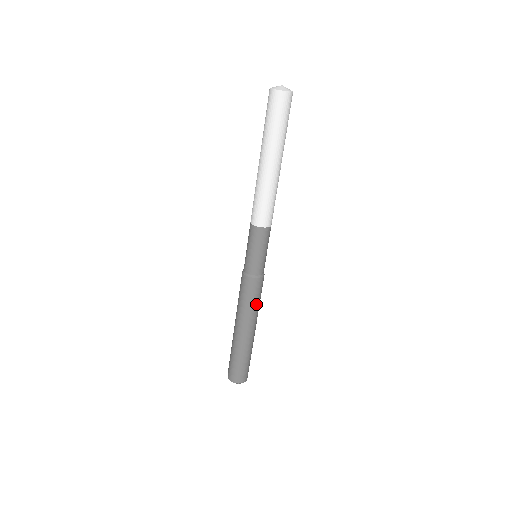
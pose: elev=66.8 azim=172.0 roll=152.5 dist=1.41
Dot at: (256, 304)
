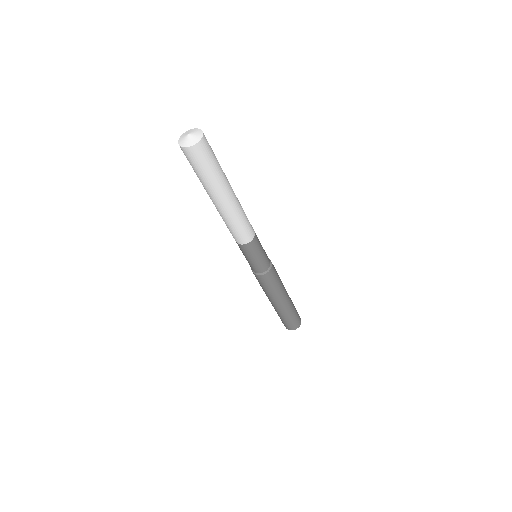
Dot at: (275, 287)
